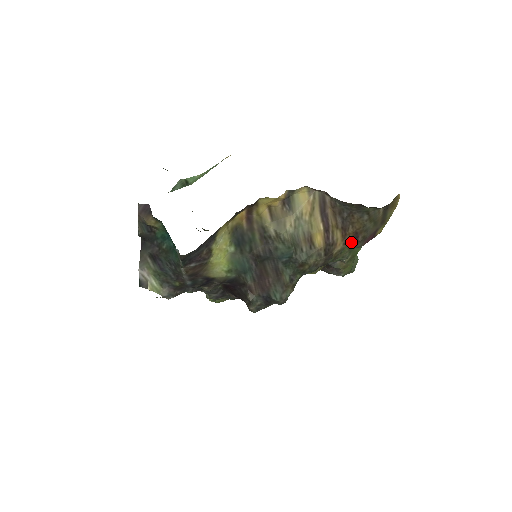
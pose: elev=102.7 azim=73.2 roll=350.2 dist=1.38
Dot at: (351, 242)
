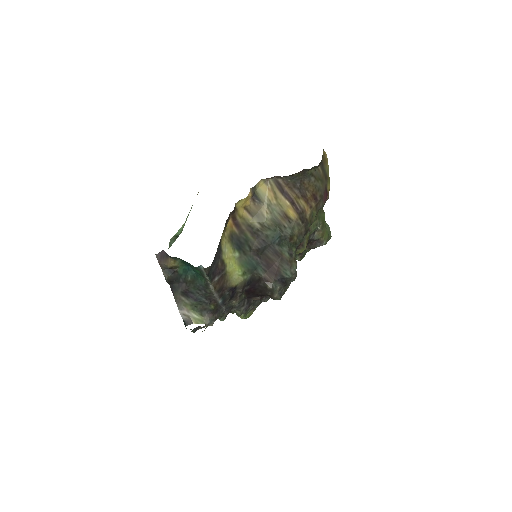
Dot at: (314, 204)
